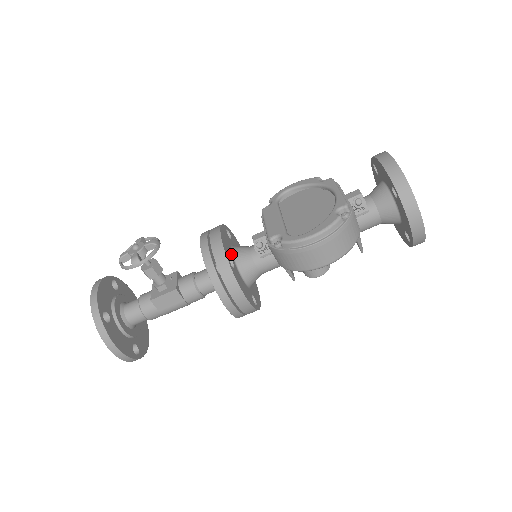
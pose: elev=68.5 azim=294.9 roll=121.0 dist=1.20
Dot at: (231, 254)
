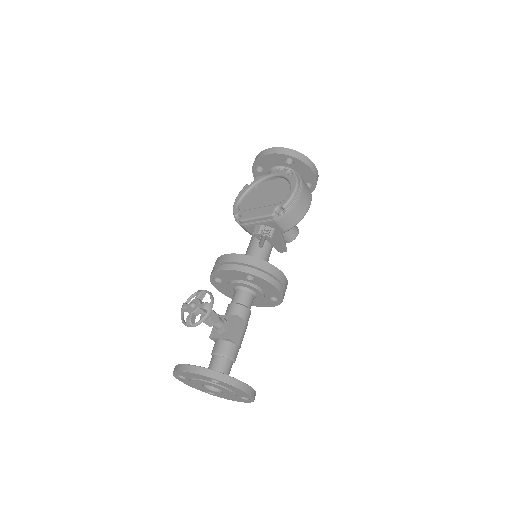
Dot at: occluded
